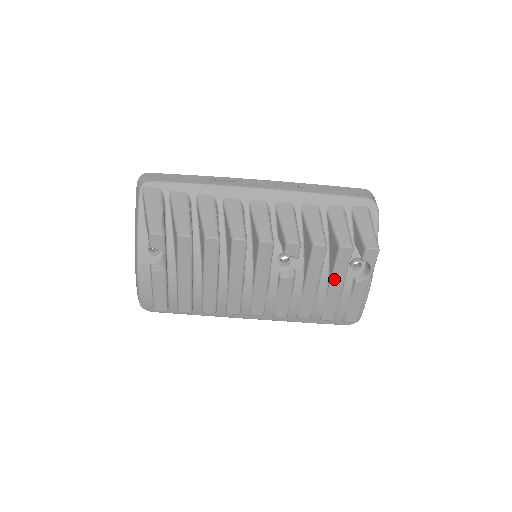
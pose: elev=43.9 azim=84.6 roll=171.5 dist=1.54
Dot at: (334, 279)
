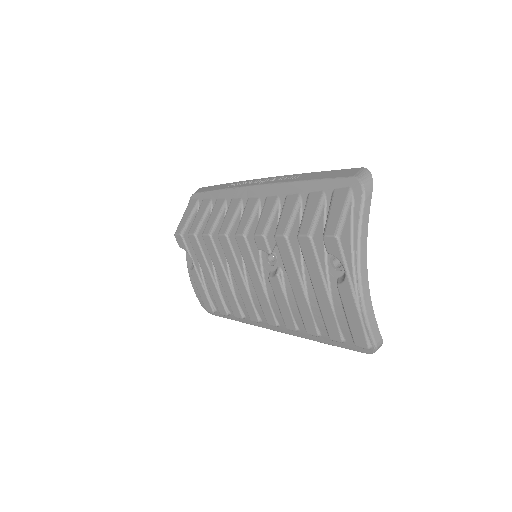
Dot at: (313, 281)
